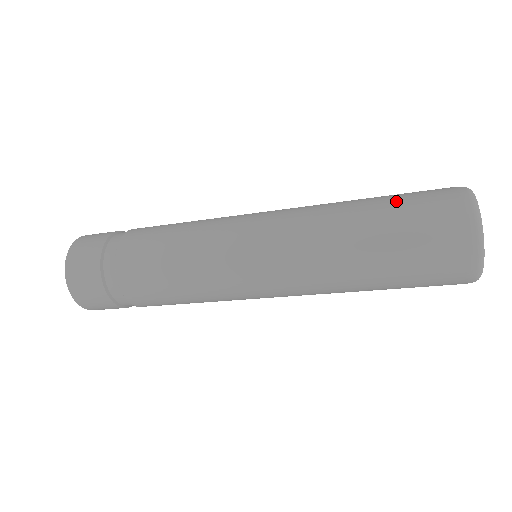
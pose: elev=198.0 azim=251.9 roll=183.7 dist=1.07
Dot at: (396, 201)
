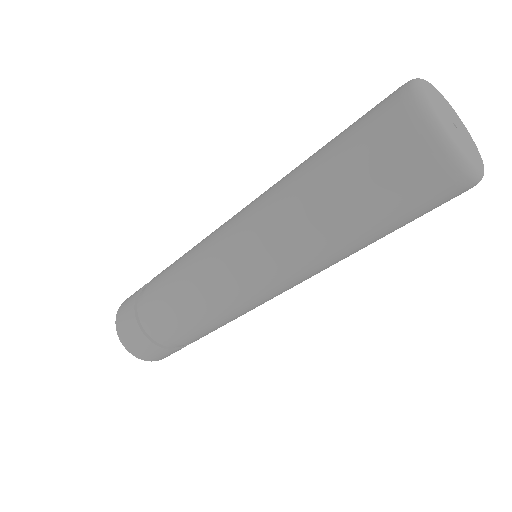
Dot at: occluded
